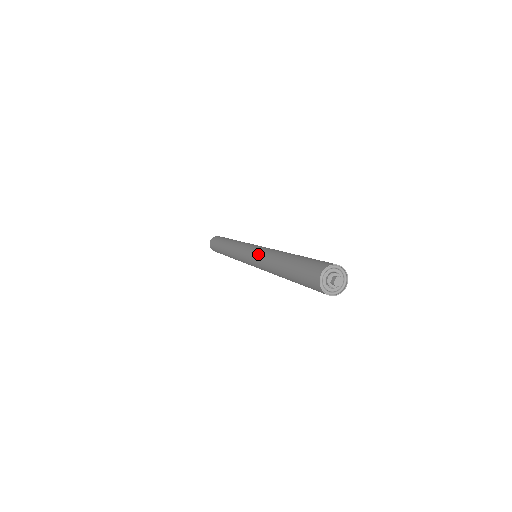
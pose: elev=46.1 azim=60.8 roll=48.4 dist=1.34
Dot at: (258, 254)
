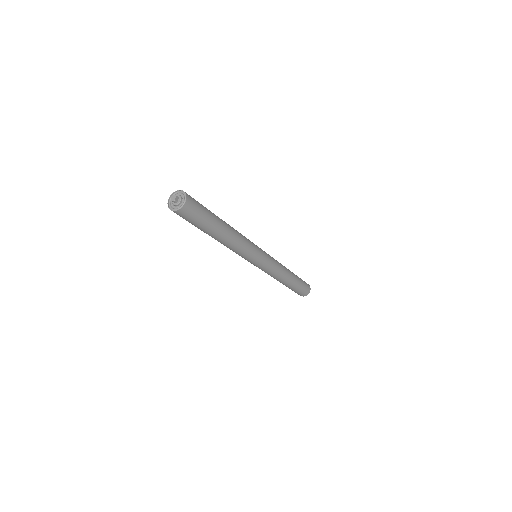
Dot at: occluded
